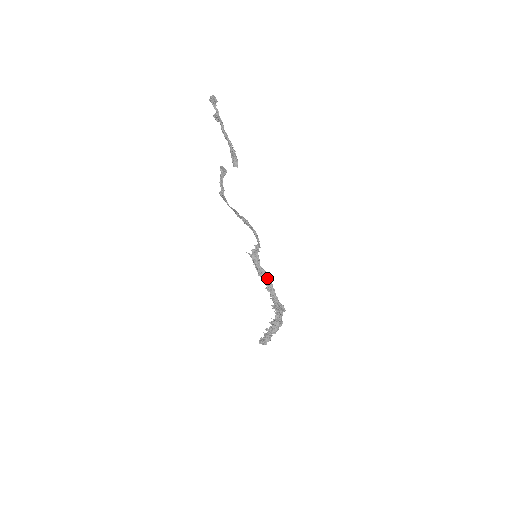
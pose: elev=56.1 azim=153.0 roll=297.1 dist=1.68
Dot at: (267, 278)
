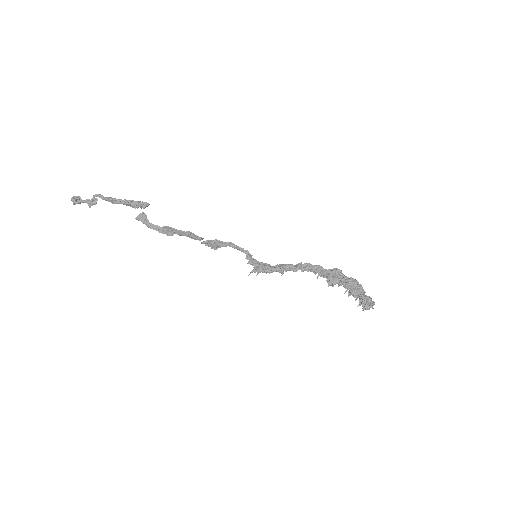
Dot at: (290, 264)
